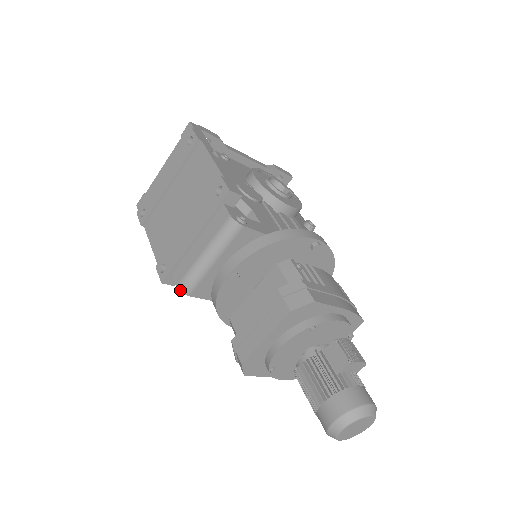
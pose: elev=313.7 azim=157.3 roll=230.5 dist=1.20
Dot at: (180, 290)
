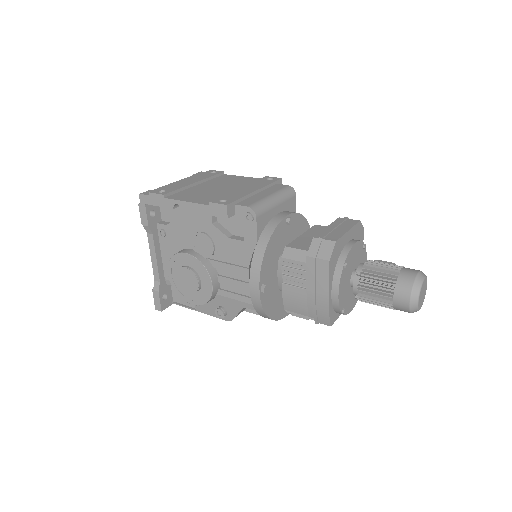
Dot at: (252, 209)
